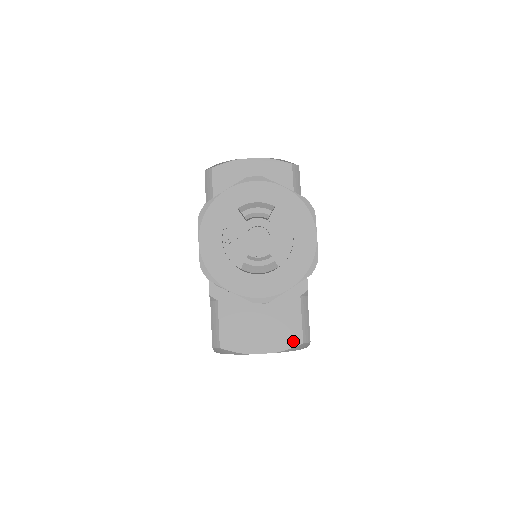
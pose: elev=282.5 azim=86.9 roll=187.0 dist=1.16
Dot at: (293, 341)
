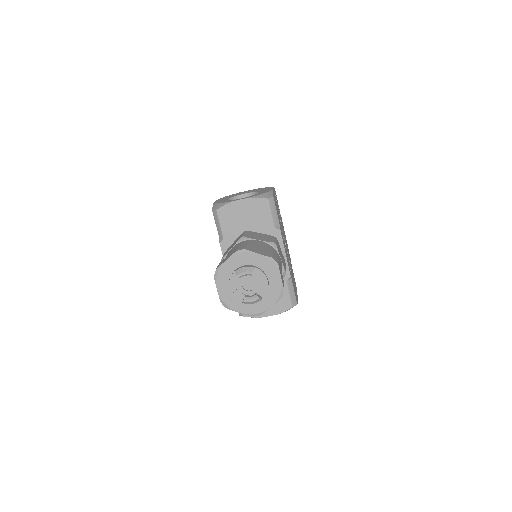
Dot at: (286, 307)
